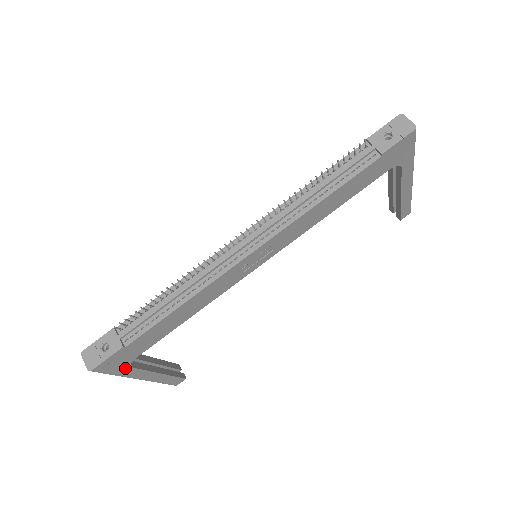
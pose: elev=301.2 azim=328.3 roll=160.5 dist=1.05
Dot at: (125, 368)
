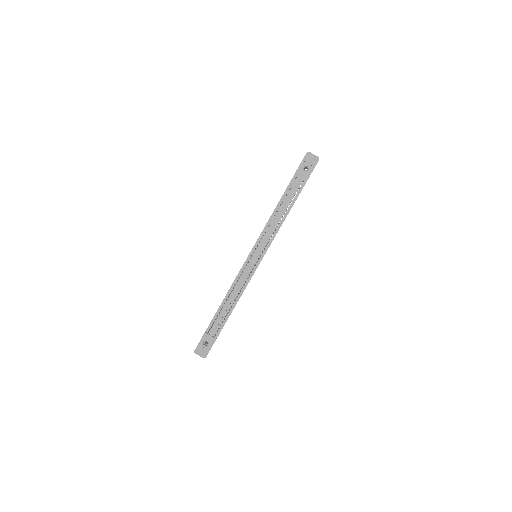
Dot at: occluded
